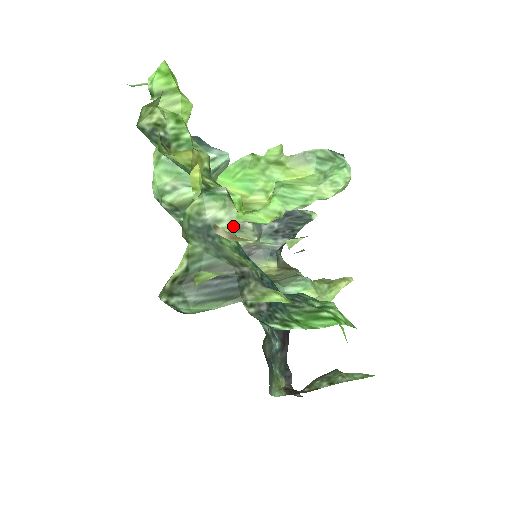
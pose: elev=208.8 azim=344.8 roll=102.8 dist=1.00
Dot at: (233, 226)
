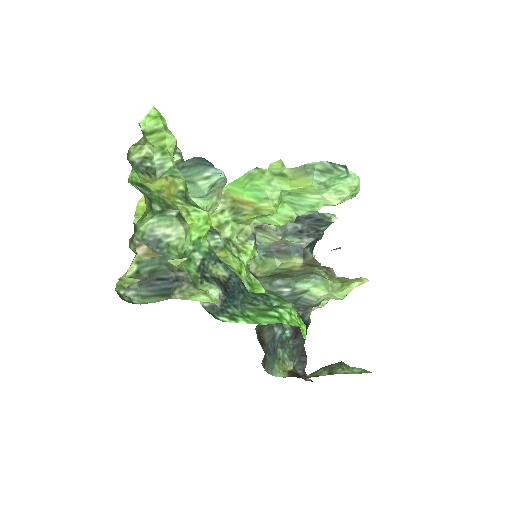
Dot at: (182, 240)
